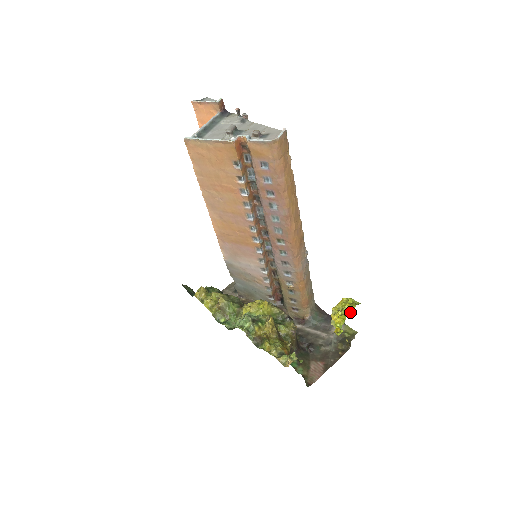
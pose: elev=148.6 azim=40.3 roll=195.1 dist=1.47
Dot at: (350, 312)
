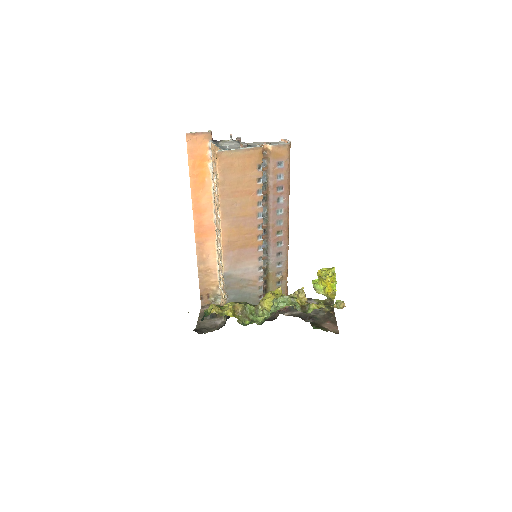
Dot at: (334, 273)
